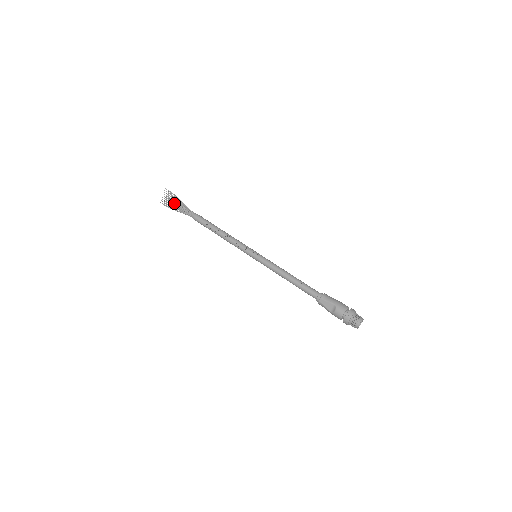
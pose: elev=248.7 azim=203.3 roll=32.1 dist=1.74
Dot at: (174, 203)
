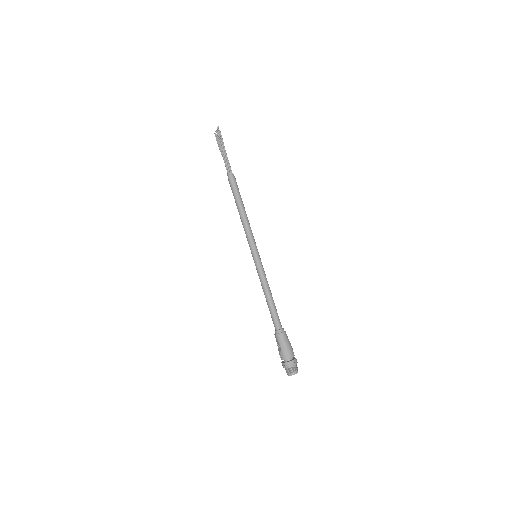
Dot at: (221, 147)
